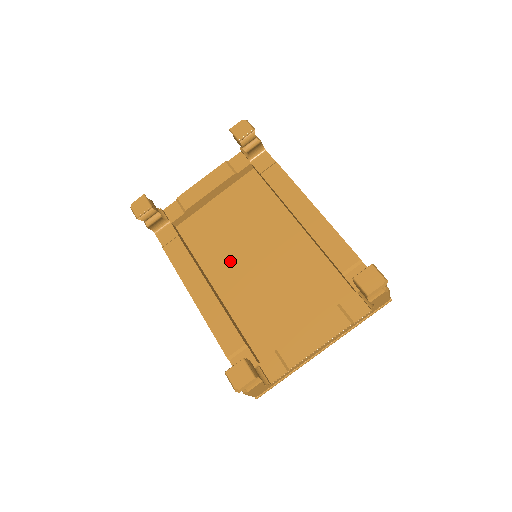
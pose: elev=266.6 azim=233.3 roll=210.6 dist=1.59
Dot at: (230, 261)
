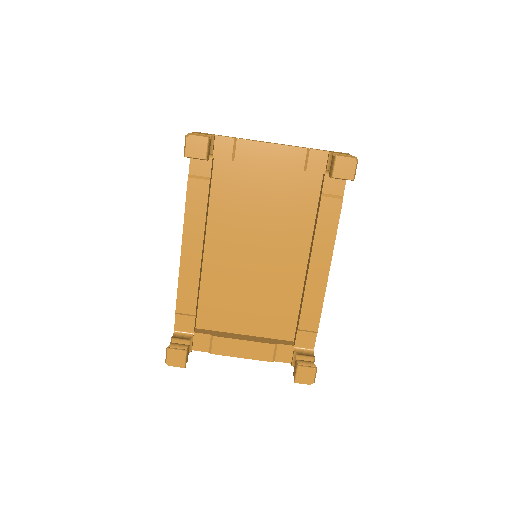
Dot at: (234, 237)
